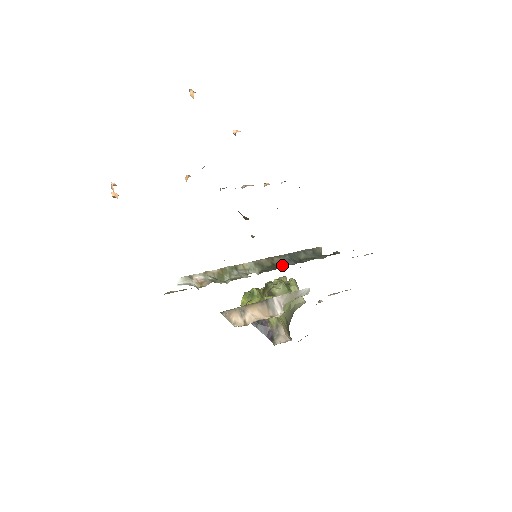
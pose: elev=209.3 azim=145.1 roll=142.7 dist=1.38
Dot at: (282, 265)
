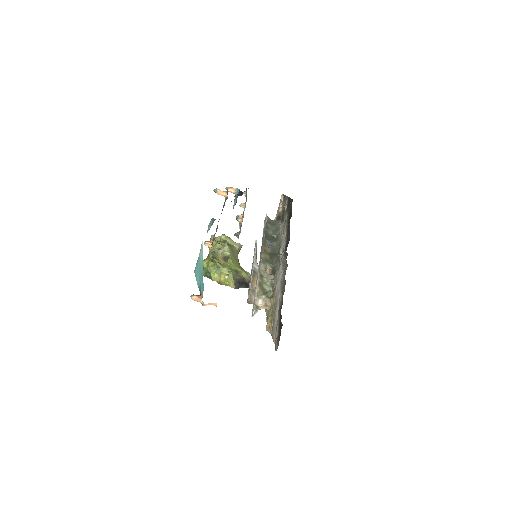
Dot at: (273, 250)
